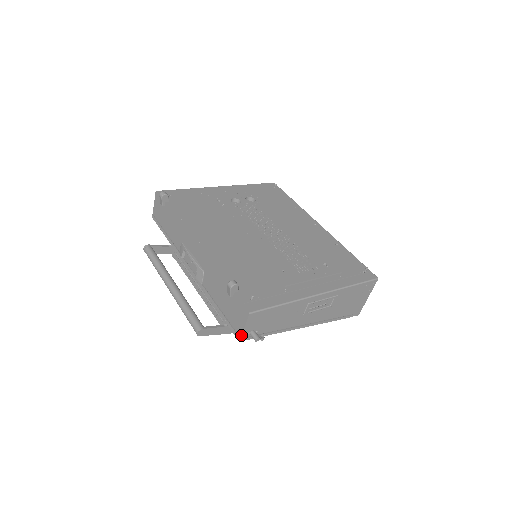
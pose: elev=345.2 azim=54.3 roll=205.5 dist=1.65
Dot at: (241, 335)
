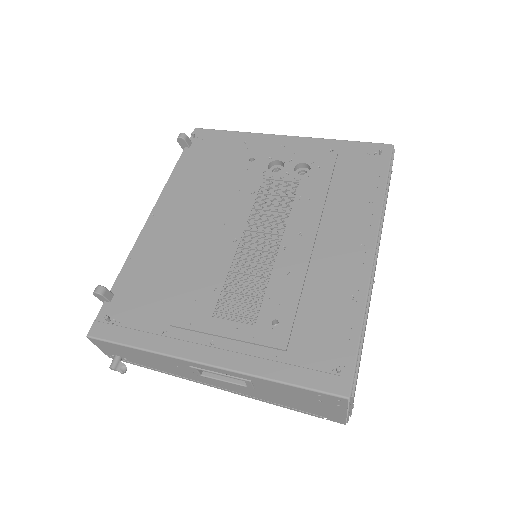
Dot at: (104, 352)
